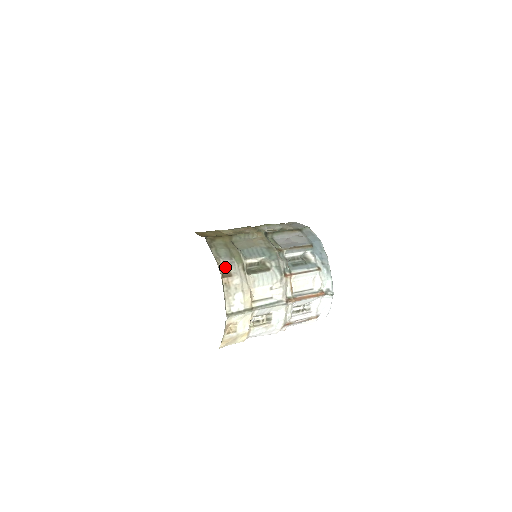
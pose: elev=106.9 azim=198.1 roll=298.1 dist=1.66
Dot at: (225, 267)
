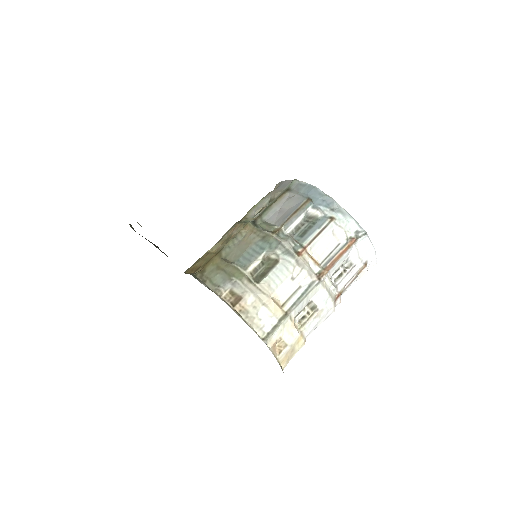
Dot at: (230, 293)
